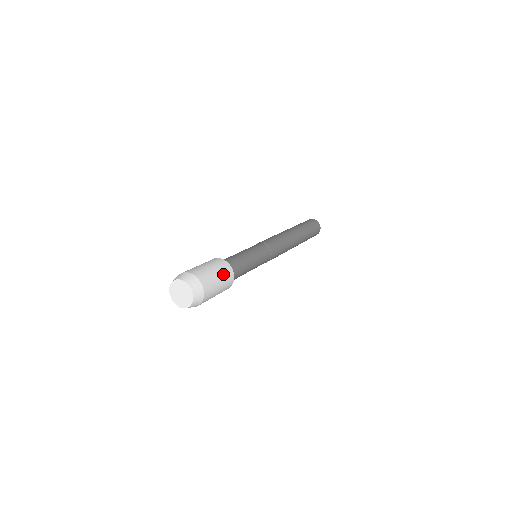
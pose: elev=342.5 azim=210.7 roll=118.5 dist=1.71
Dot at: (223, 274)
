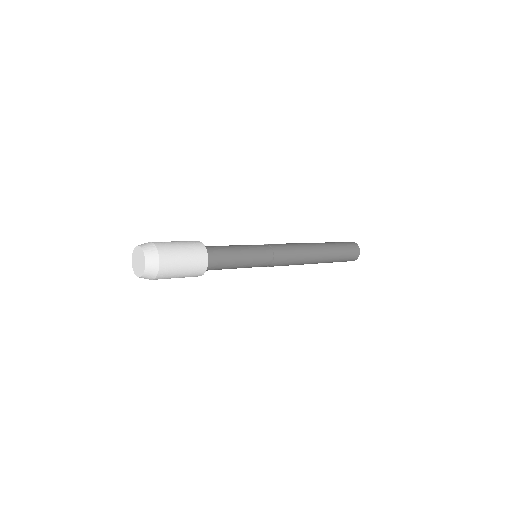
Dot at: (191, 248)
